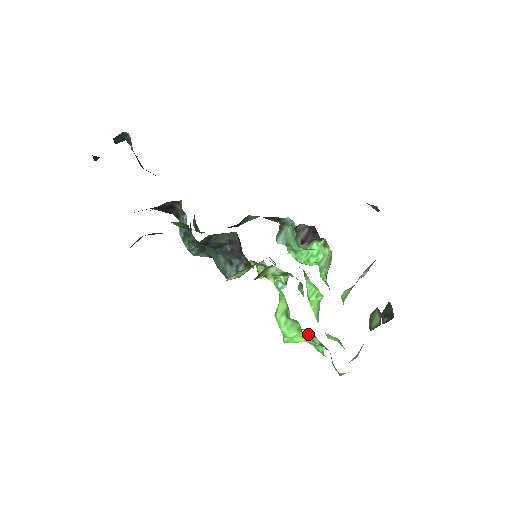
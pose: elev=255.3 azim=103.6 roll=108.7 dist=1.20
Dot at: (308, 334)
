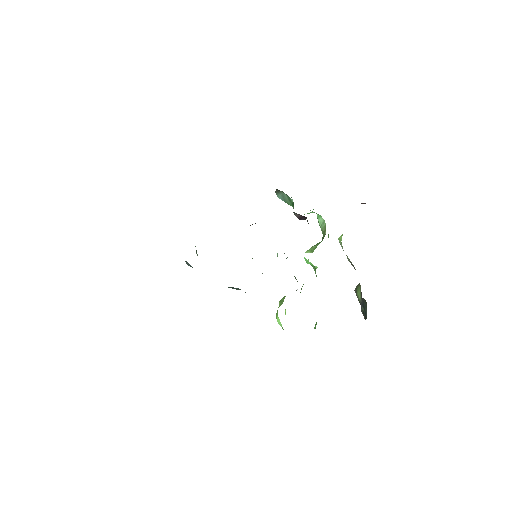
Dot at: occluded
